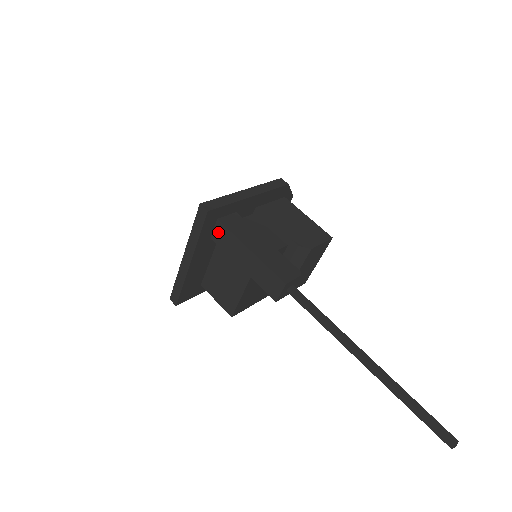
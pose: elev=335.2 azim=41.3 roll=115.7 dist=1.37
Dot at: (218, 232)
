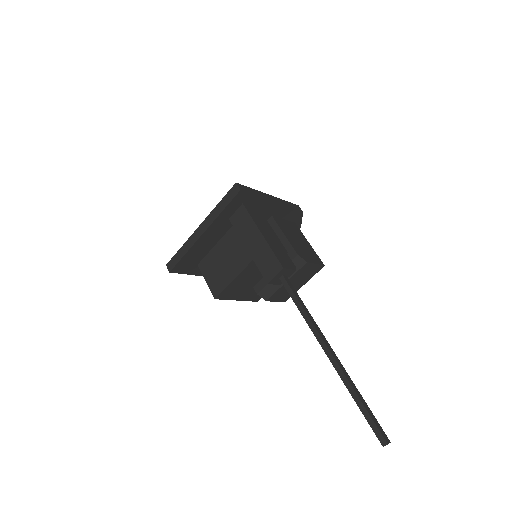
Dot at: (238, 215)
